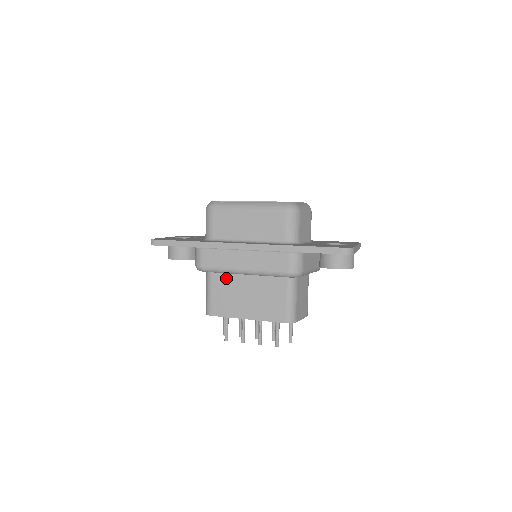
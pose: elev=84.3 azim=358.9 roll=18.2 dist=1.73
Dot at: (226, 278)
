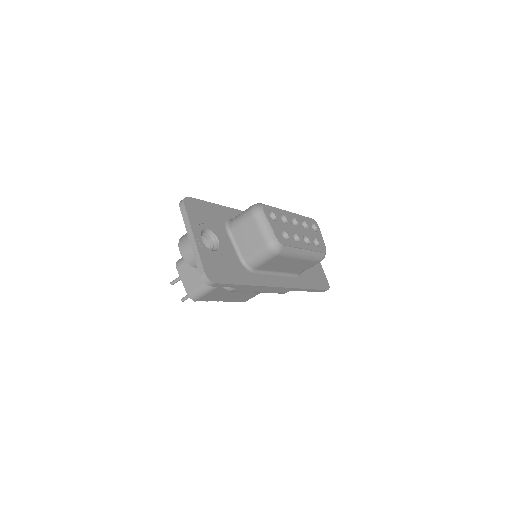
Dot at: occluded
